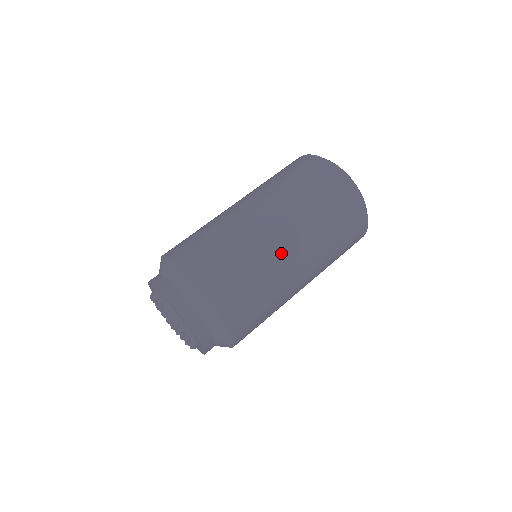
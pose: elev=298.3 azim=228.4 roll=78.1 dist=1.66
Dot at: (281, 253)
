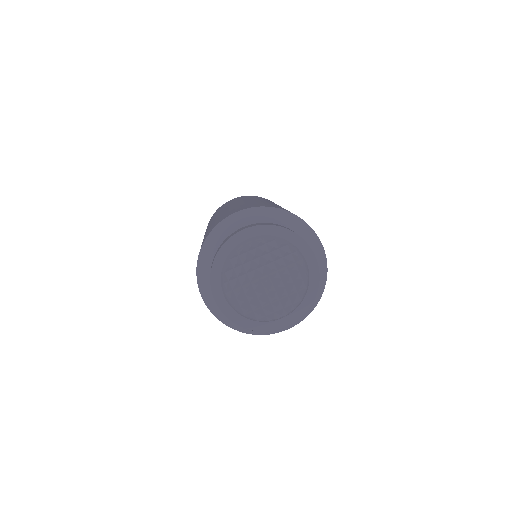
Dot at: occluded
